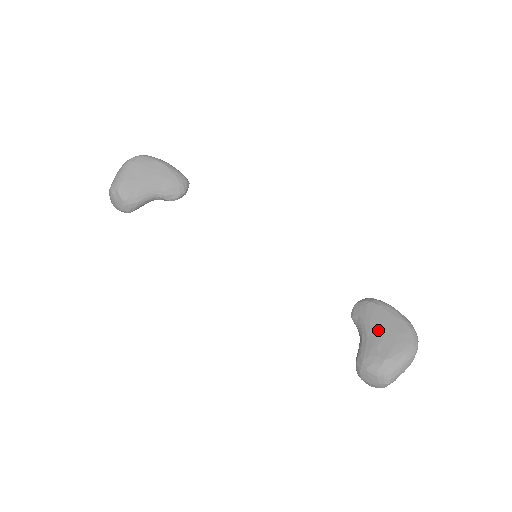
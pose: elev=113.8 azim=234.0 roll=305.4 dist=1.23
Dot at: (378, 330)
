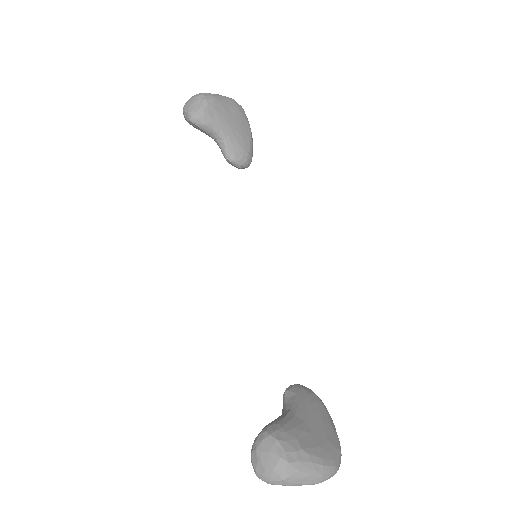
Dot at: (311, 420)
